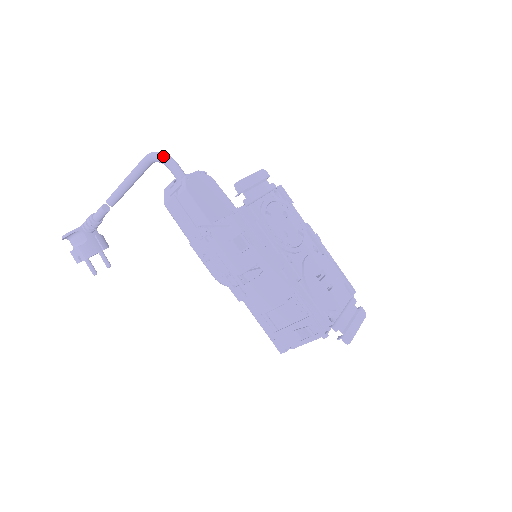
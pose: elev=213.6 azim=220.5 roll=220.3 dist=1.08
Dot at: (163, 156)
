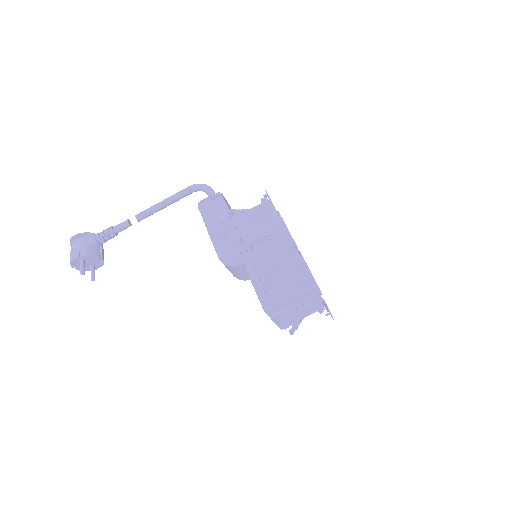
Dot at: (207, 185)
